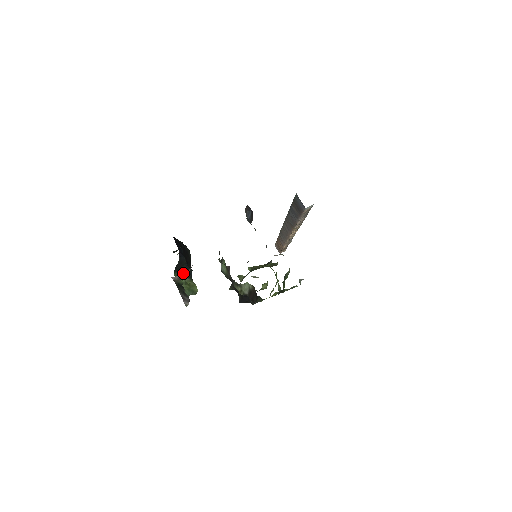
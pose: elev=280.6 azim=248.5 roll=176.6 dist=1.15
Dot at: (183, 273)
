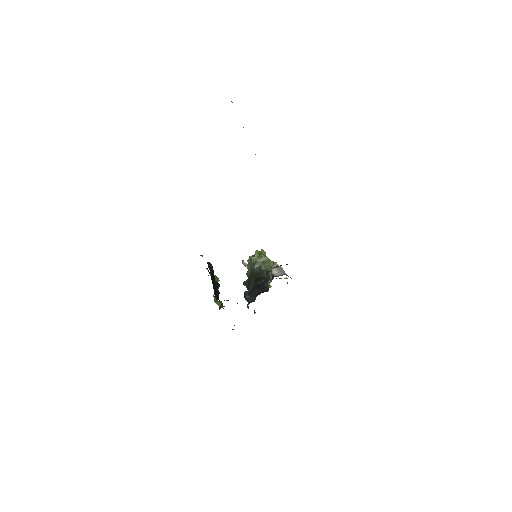
Dot at: occluded
